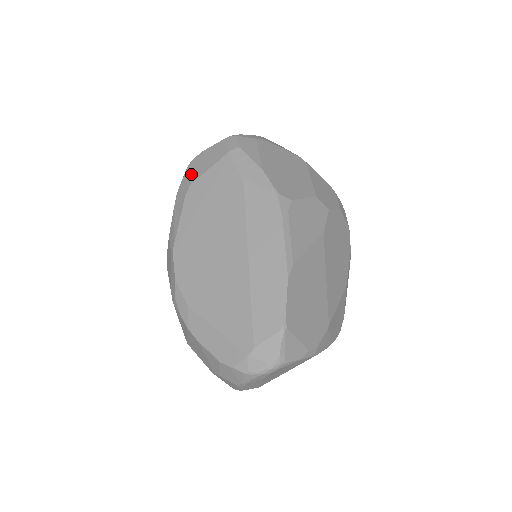
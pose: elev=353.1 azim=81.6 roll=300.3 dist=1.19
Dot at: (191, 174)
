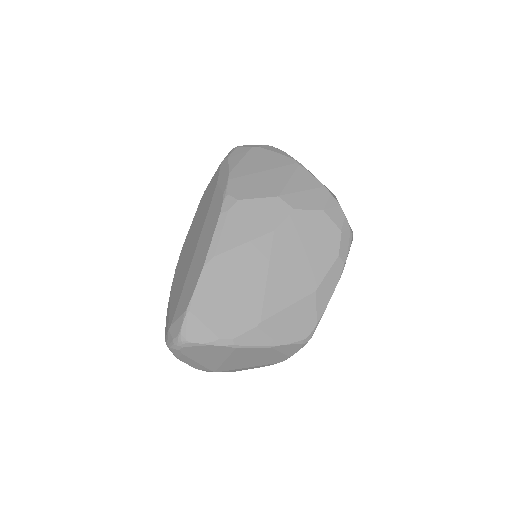
Dot at: occluded
